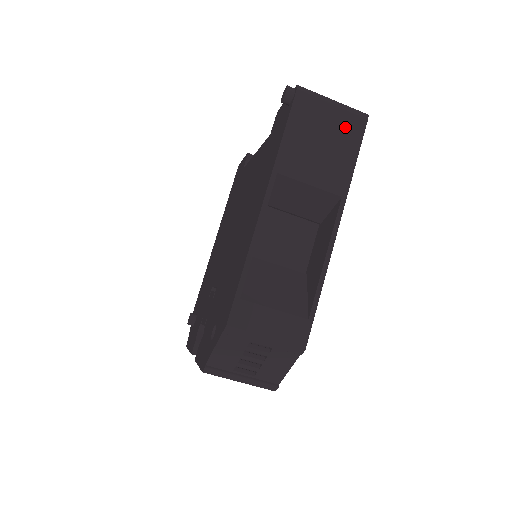
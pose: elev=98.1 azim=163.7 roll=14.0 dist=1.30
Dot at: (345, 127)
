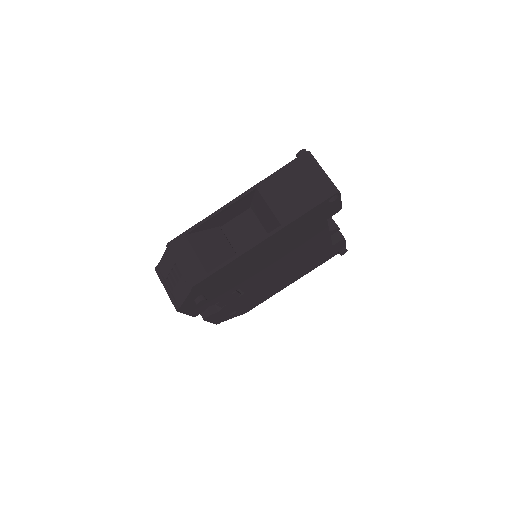
Dot at: (316, 189)
